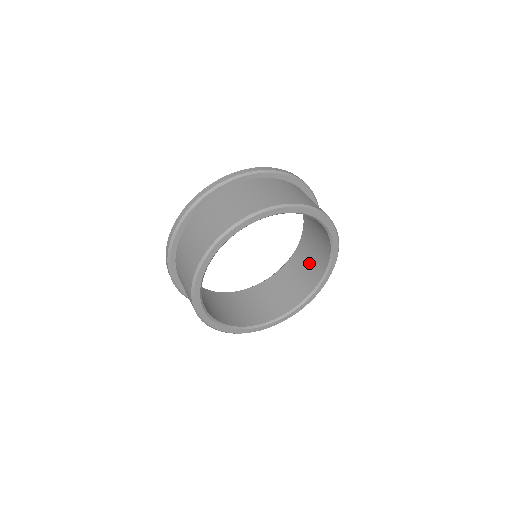
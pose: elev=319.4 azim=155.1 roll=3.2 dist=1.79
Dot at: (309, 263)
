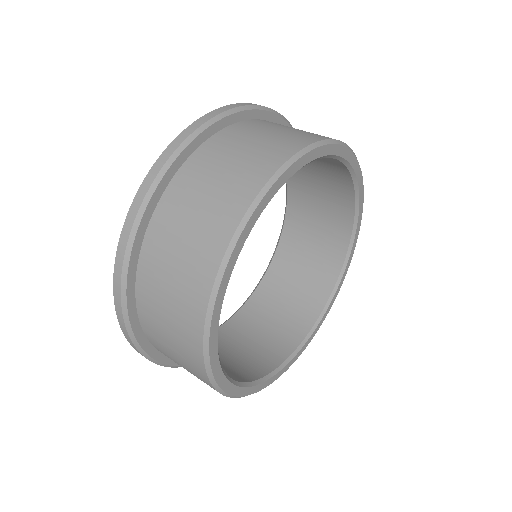
Dot at: (269, 327)
